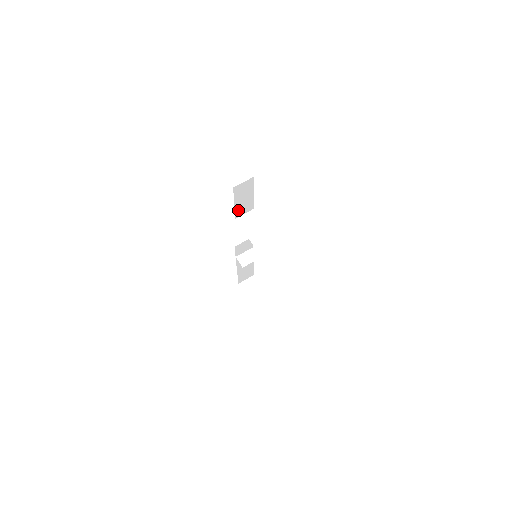
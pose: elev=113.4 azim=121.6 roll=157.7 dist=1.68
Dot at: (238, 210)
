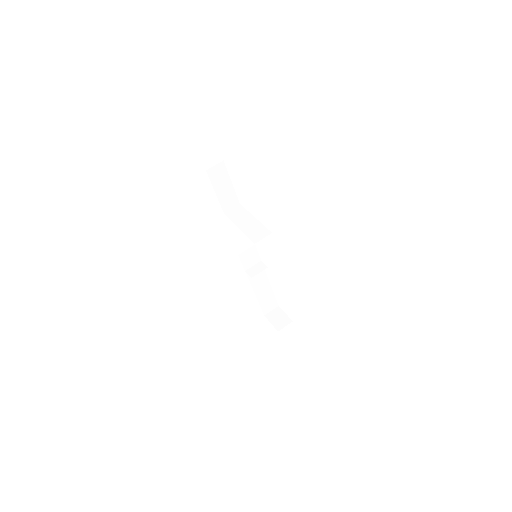
Dot at: (223, 202)
